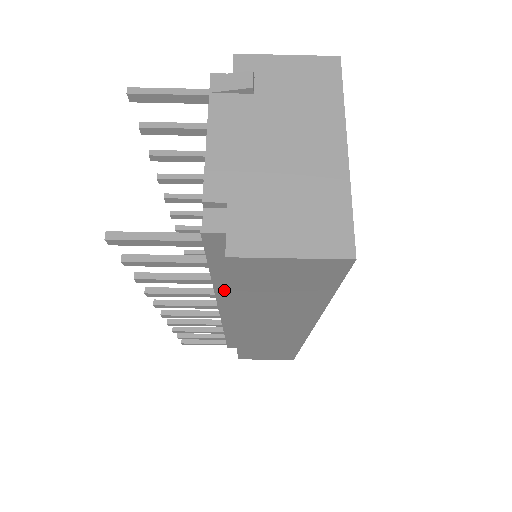
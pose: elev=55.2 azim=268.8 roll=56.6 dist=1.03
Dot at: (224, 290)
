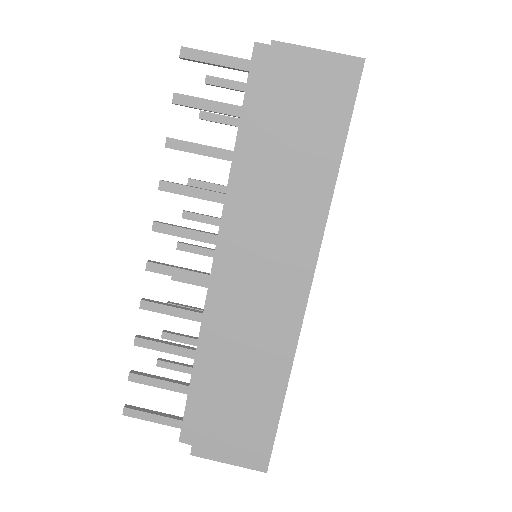
Dot at: (238, 179)
